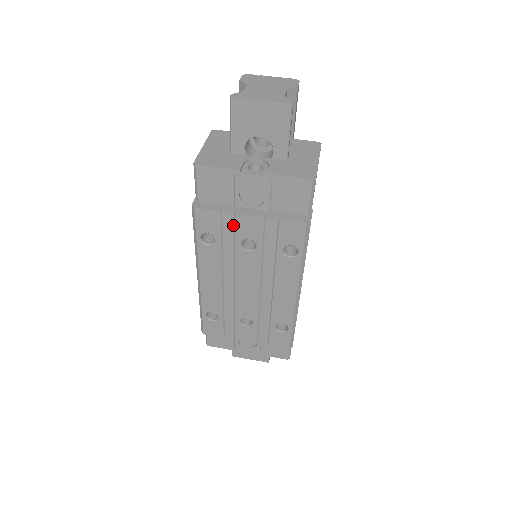
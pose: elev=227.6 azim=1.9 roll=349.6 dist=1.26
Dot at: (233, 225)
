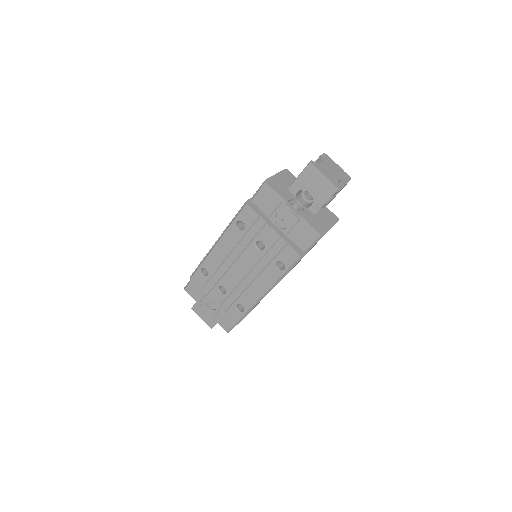
Dot at: (260, 228)
